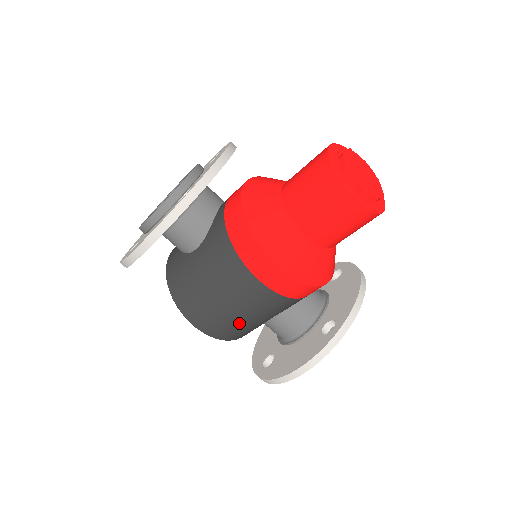
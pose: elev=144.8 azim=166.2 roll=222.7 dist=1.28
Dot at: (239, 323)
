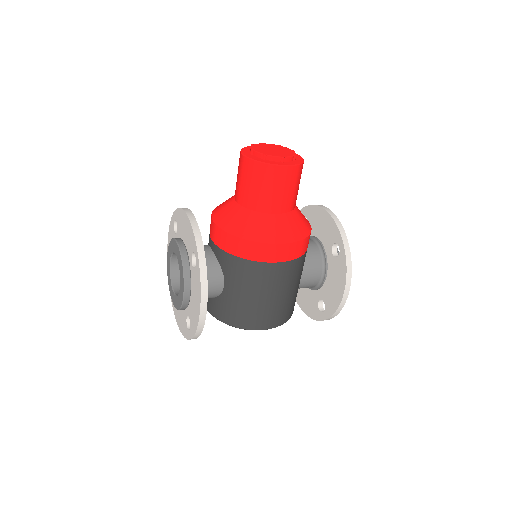
Dot at: (288, 300)
